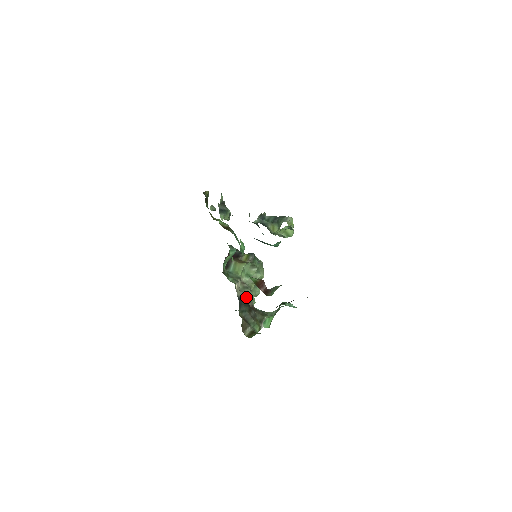
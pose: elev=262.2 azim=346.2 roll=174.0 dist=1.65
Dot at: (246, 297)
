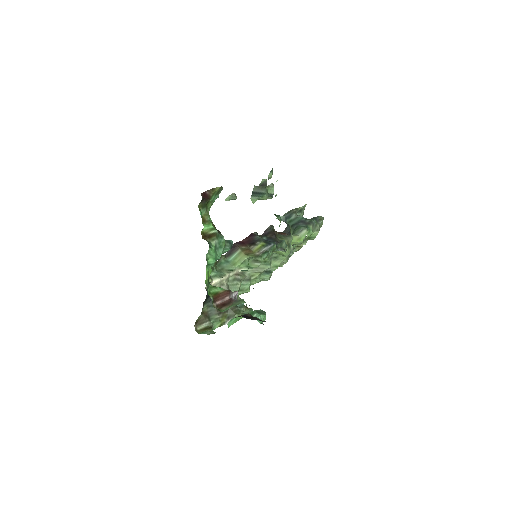
Dot at: occluded
